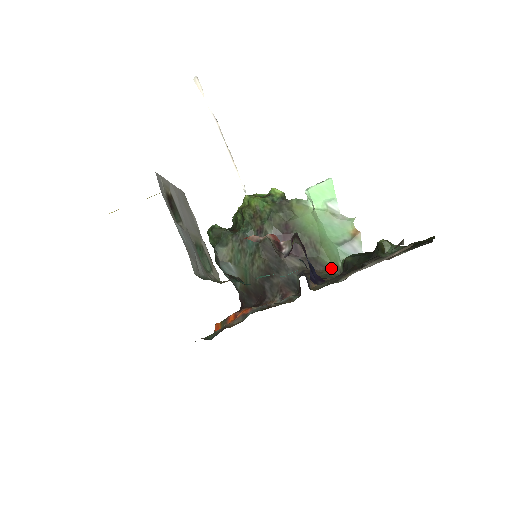
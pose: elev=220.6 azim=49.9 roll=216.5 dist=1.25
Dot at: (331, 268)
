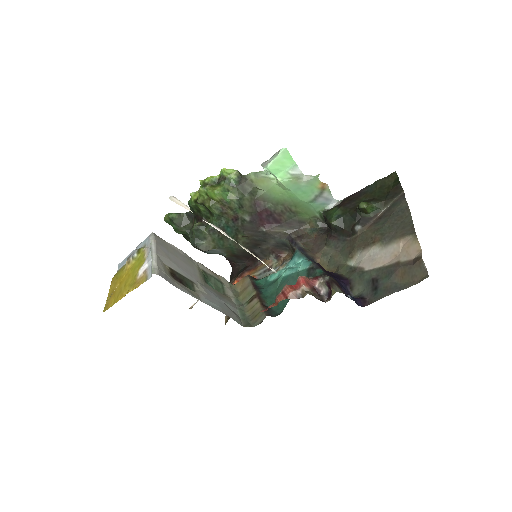
Dot at: (311, 220)
